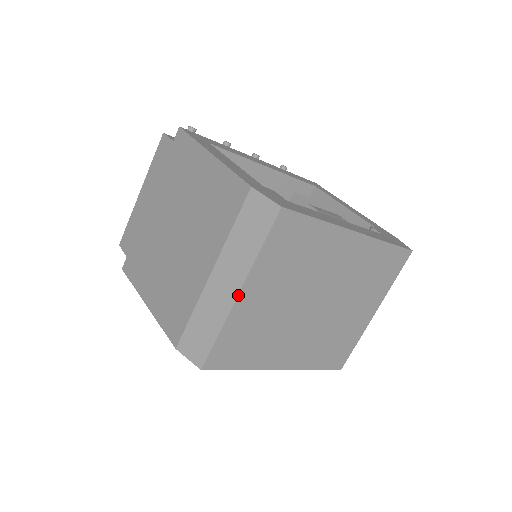
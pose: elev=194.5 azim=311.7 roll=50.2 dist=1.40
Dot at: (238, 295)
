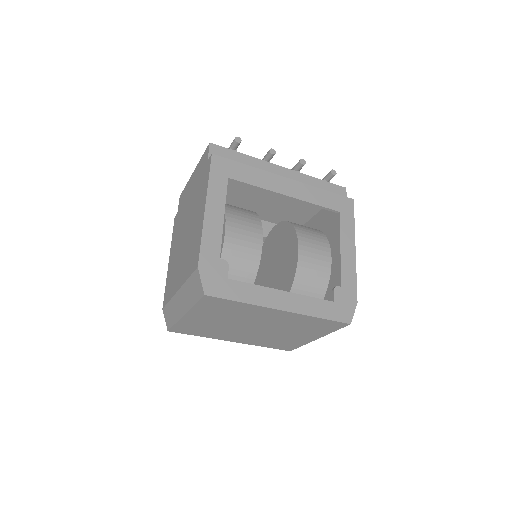
Dot at: (184, 315)
